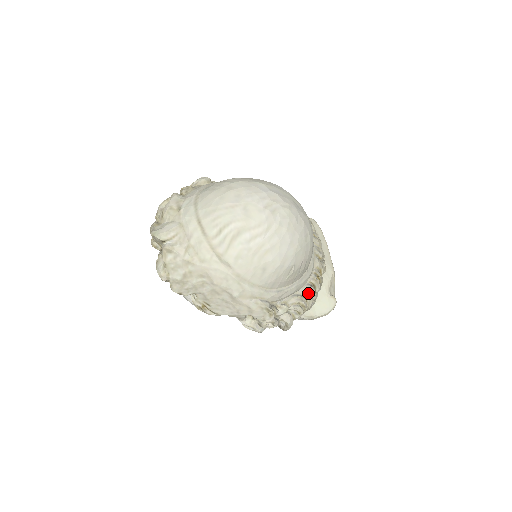
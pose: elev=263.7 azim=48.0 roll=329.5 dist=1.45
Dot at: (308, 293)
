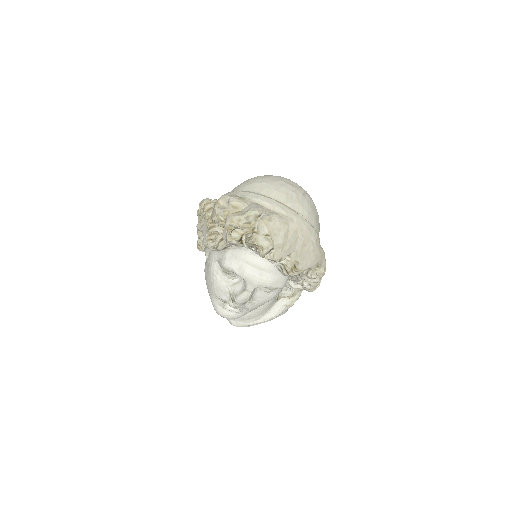
Dot at: occluded
